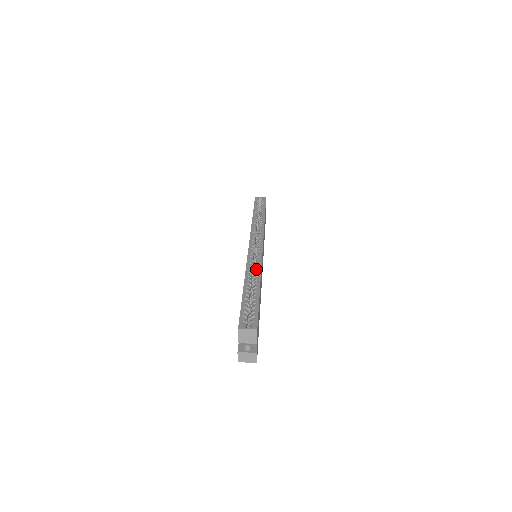
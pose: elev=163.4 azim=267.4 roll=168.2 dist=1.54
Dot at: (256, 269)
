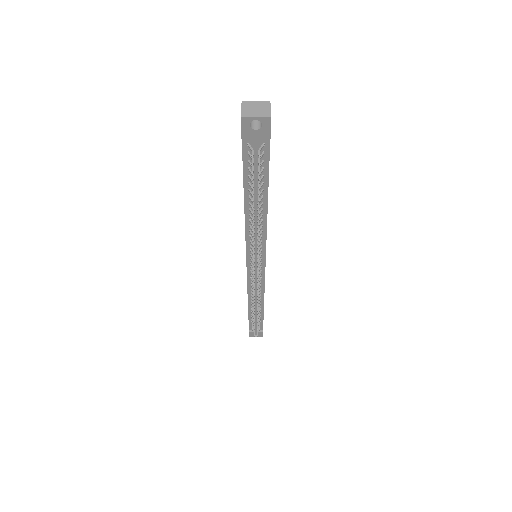
Dot at: occluded
